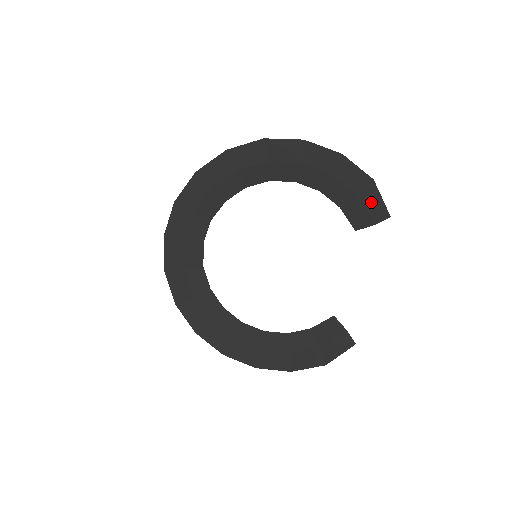
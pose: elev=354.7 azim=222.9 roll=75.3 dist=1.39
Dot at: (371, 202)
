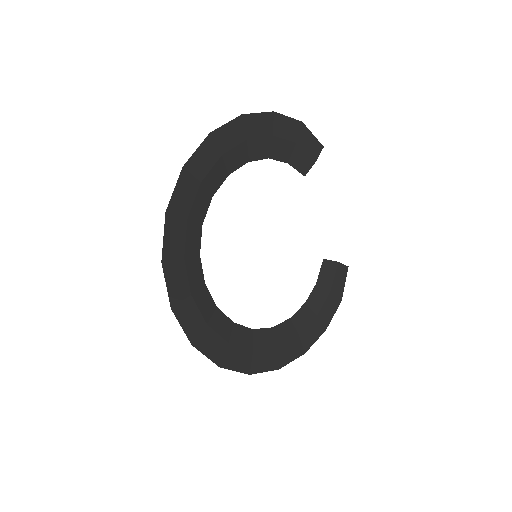
Dot at: (308, 143)
